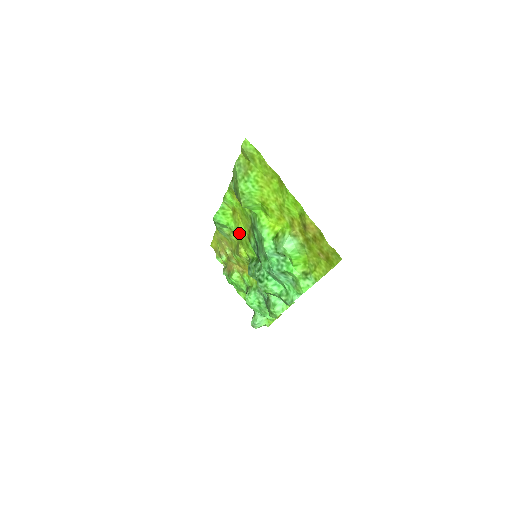
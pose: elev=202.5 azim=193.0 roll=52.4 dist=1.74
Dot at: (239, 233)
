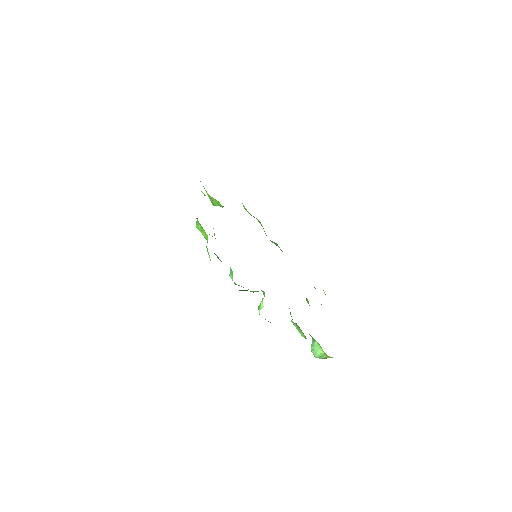
Dot at: occluded
